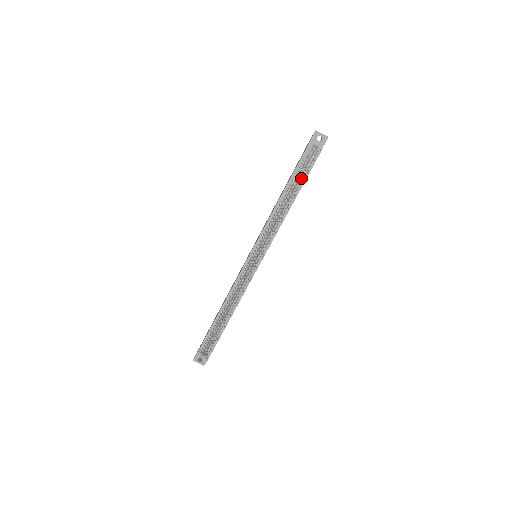
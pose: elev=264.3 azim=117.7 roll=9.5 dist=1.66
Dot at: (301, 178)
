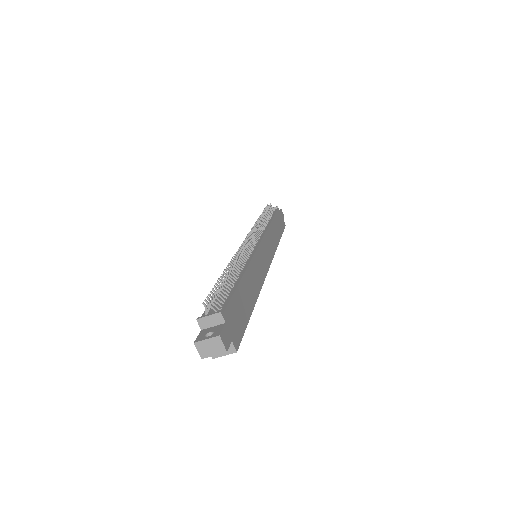
Dot at: occluded
